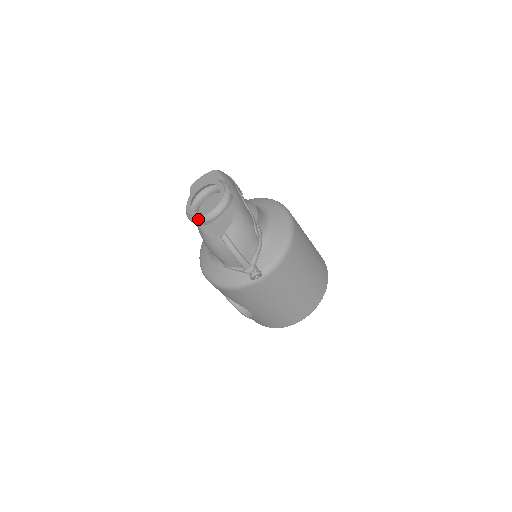
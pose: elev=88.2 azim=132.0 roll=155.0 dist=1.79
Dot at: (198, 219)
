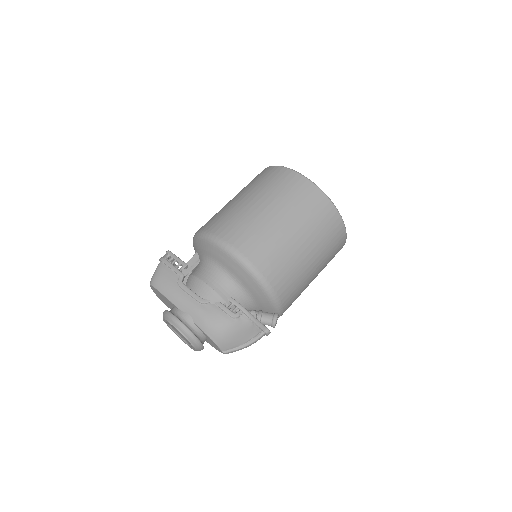
Dot at: occluded
